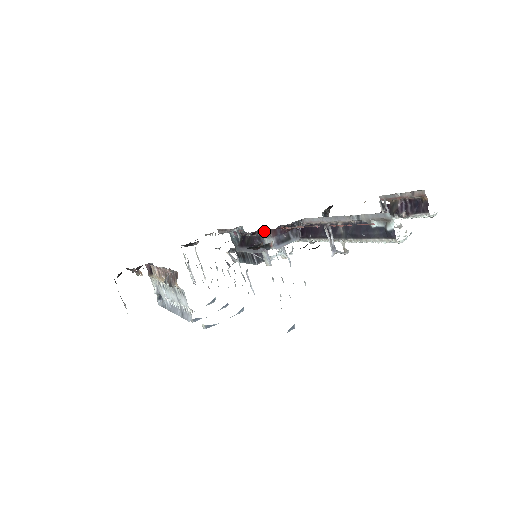
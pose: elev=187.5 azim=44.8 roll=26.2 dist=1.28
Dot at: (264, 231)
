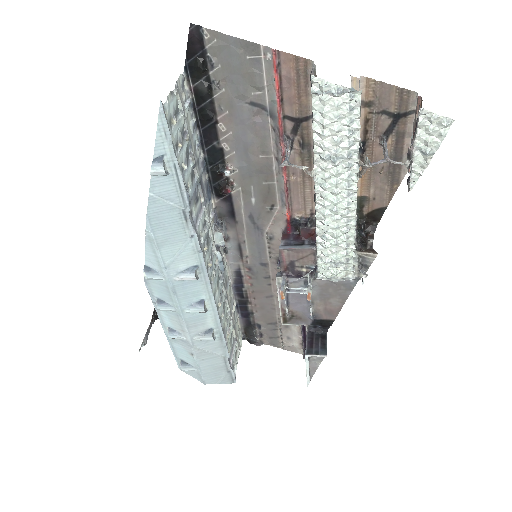
Dot at: occluded
